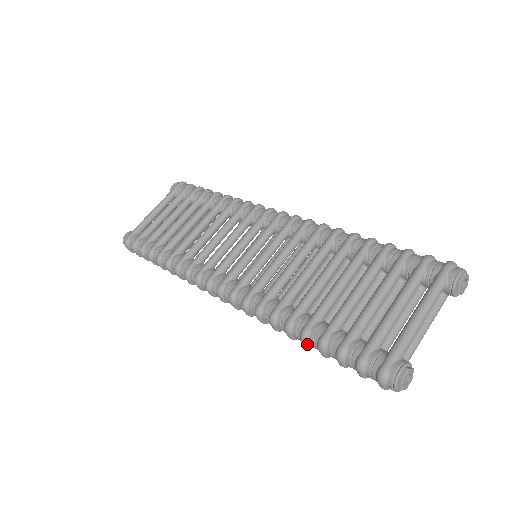
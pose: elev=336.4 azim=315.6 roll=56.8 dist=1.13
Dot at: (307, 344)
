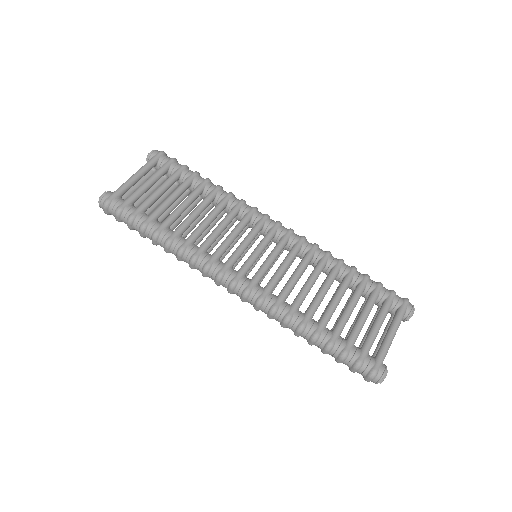
Dot at: (314, 343)
